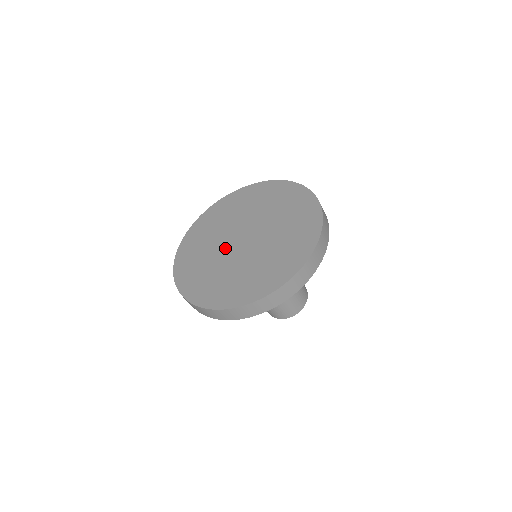
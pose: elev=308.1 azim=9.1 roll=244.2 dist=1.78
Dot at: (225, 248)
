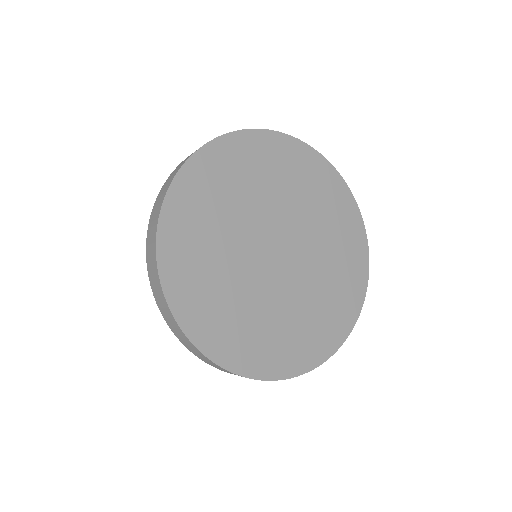
Dot at: (254, 266)
